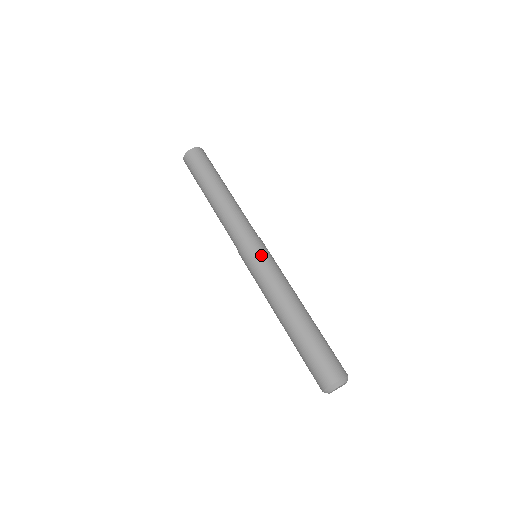
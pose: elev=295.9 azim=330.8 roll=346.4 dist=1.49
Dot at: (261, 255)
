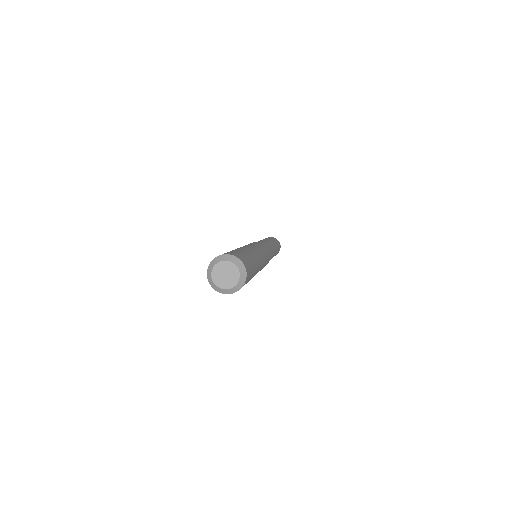
Dot at: (261, 244)
